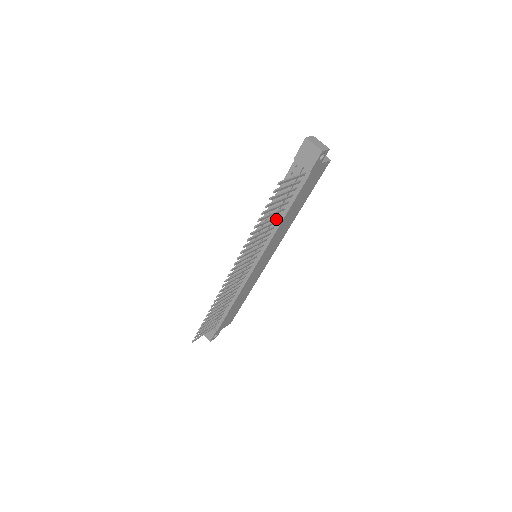
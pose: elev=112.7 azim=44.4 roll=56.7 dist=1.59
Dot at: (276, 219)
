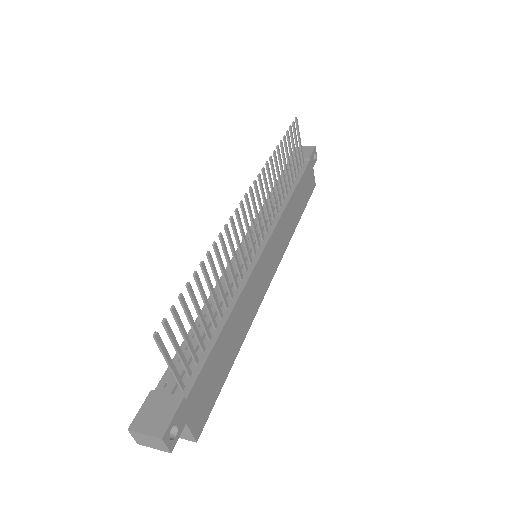
Dot at: (282, 199)
